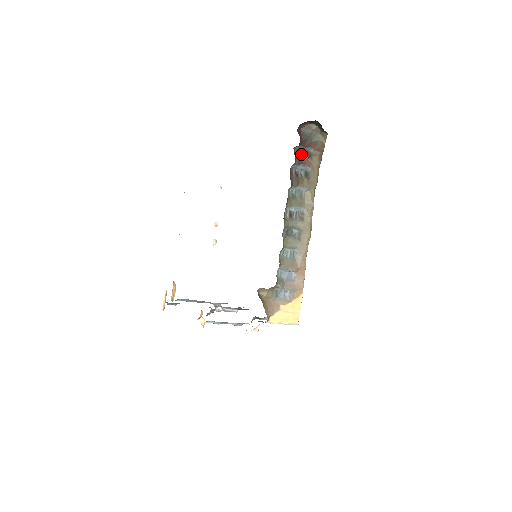
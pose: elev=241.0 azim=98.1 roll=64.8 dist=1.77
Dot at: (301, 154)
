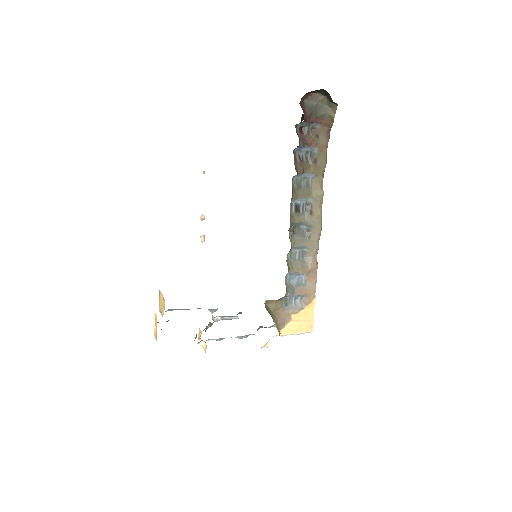
Dot at: (305, 132)
